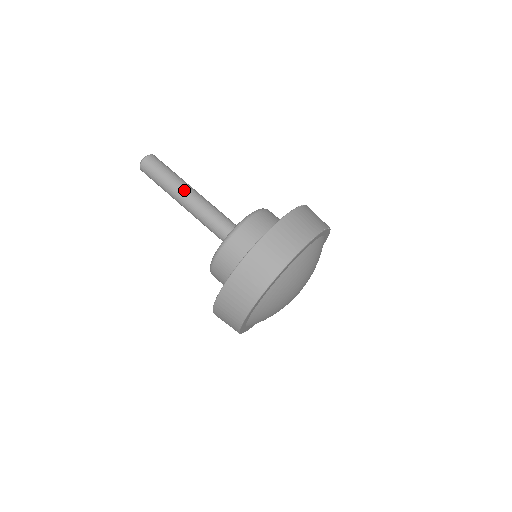
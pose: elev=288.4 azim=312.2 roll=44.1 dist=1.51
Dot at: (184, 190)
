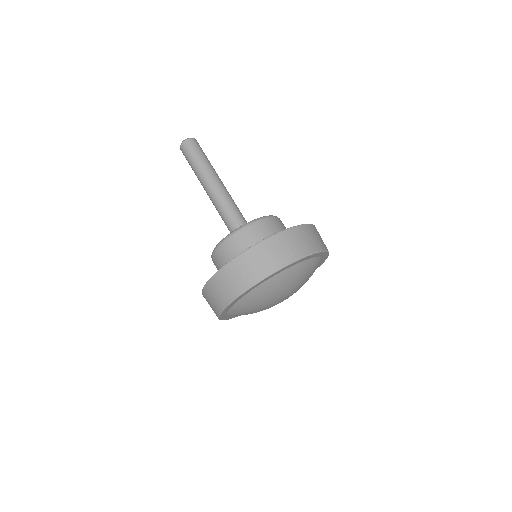
Dot at: (210, 179)
